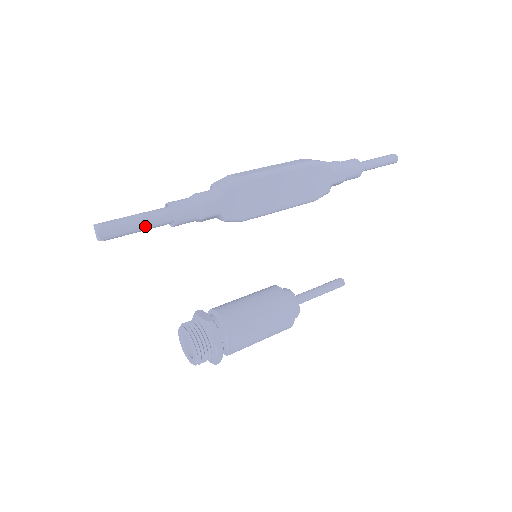
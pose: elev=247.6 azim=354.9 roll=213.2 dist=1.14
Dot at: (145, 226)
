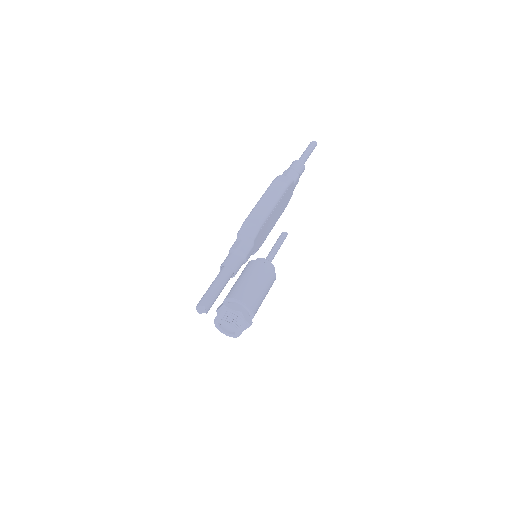
Dot at: occluded
